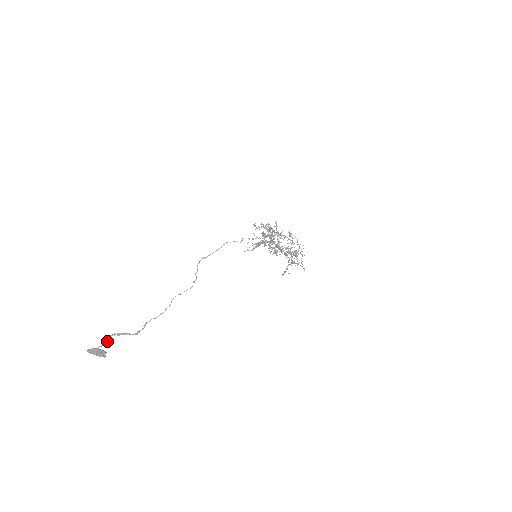
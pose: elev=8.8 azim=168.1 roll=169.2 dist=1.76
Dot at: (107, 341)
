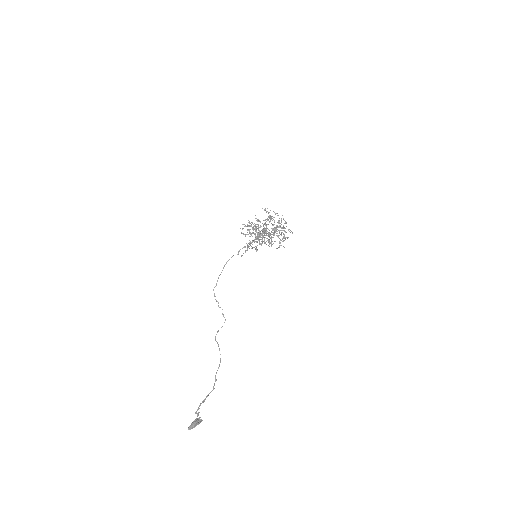
Dot at: (198, 413)
